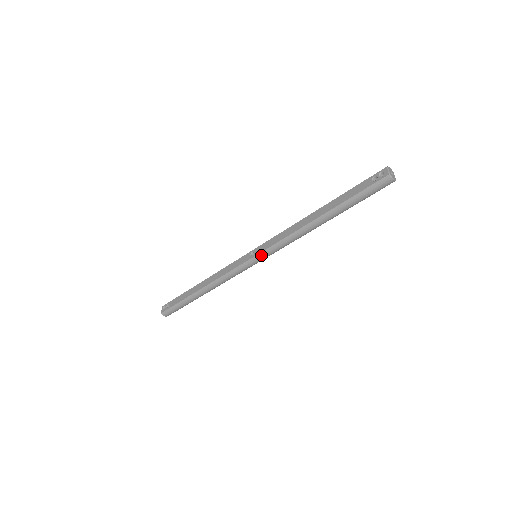
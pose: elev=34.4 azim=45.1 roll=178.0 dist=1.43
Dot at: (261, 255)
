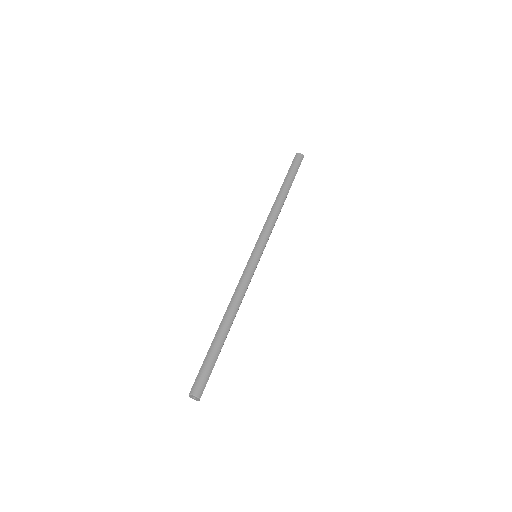
Dot at: (257, 244)
